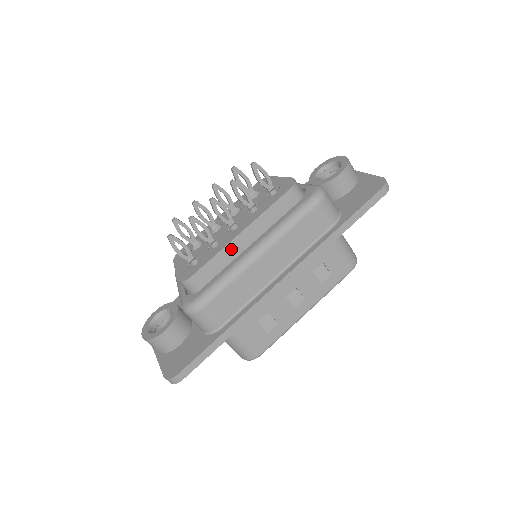
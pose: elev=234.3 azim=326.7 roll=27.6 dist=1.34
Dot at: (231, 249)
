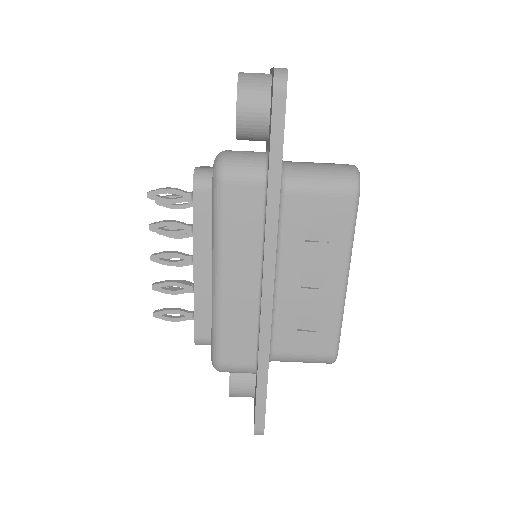
Dot at: (202, 290)
